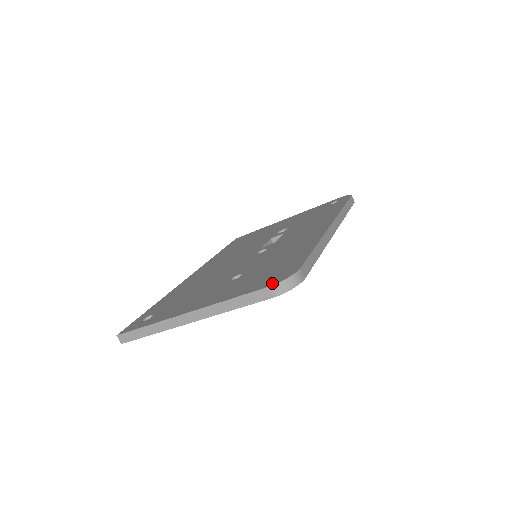
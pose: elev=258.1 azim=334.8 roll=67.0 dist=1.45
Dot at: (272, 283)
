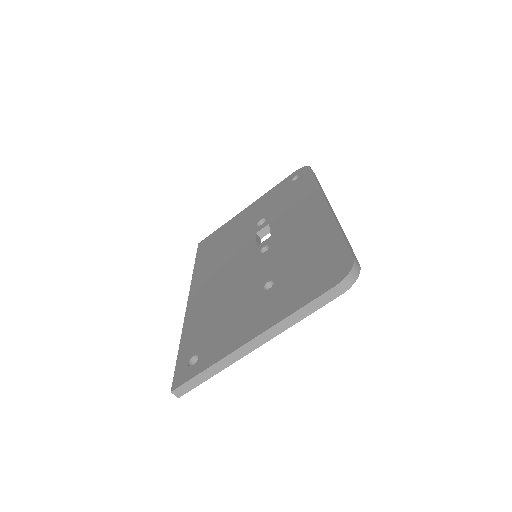
Dot at: (337, 280)
